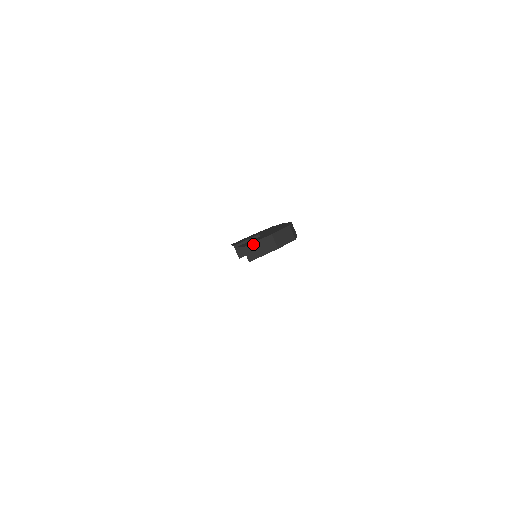
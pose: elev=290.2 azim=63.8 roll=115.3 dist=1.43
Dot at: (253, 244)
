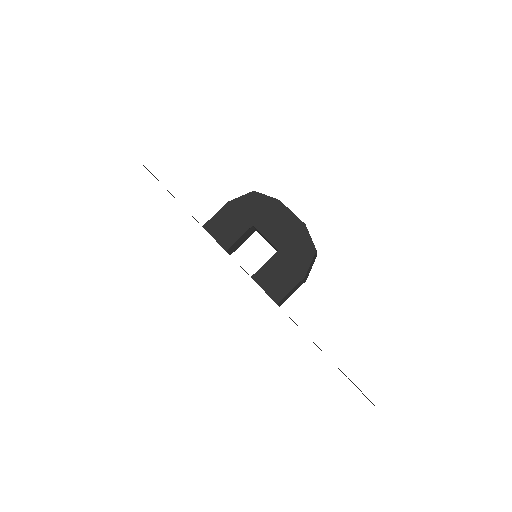
Dot at: (287, 295)
